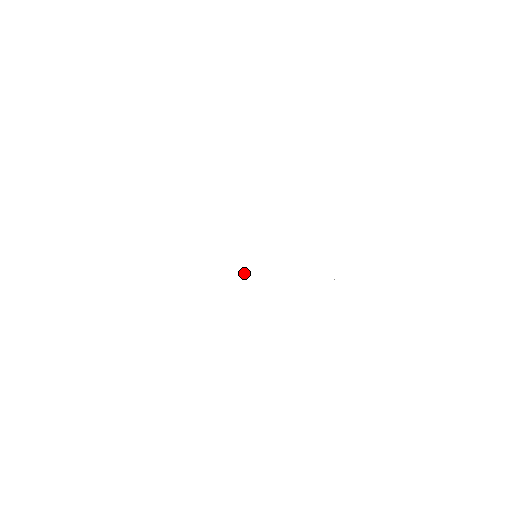
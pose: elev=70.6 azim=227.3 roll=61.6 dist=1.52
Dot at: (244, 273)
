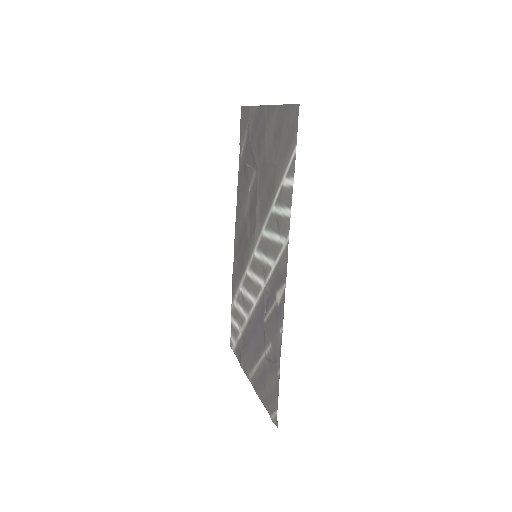
Dot at: (267, 263)
